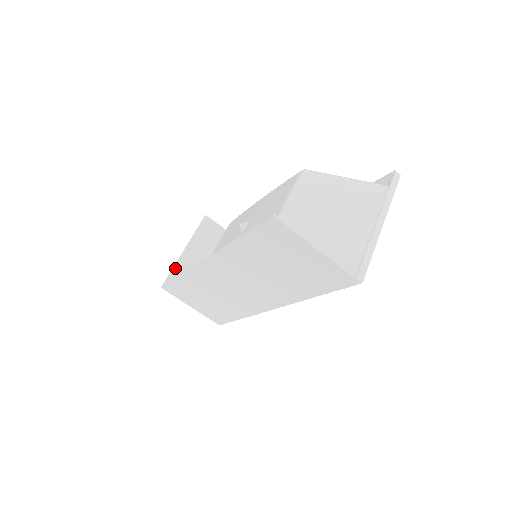
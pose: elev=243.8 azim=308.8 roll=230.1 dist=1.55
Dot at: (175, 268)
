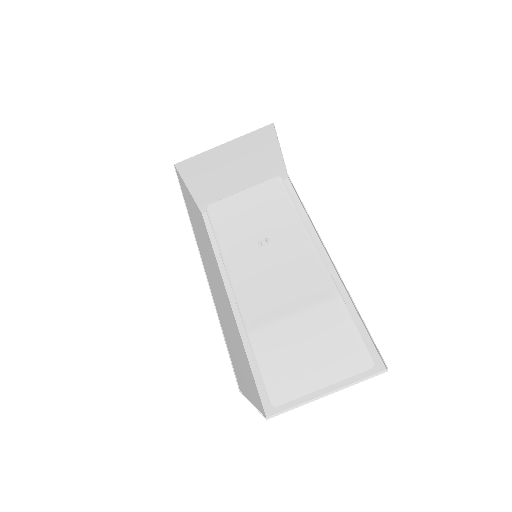
Dot at: (201, 155)
